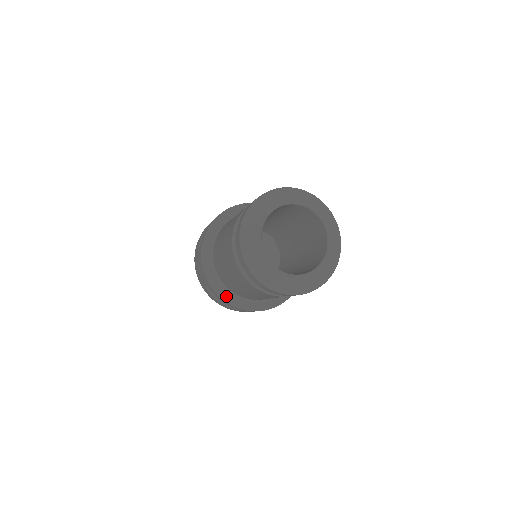
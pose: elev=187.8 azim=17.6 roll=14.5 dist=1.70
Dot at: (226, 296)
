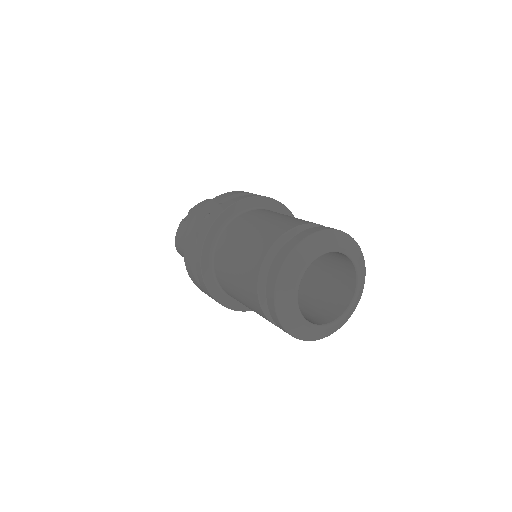
Dot at: (206, 259)
